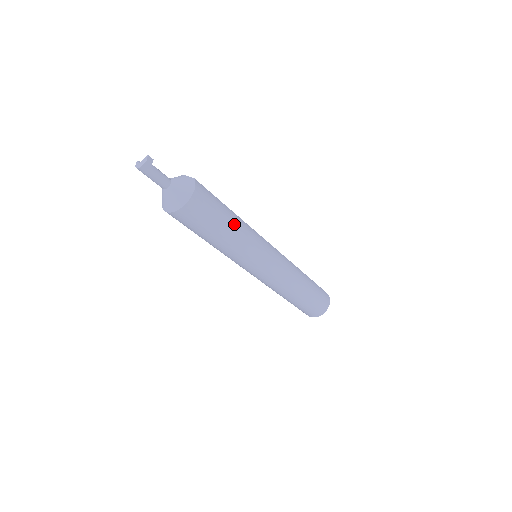
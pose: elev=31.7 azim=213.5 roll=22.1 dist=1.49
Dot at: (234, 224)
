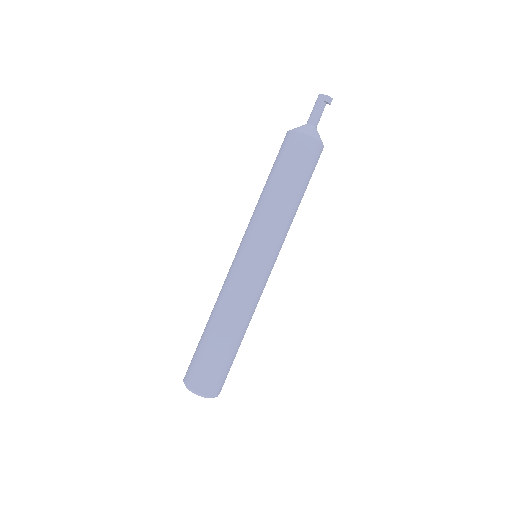
Dot at: (294, 198)
